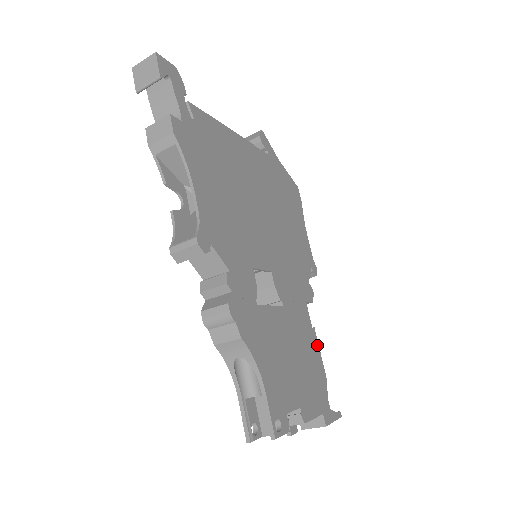
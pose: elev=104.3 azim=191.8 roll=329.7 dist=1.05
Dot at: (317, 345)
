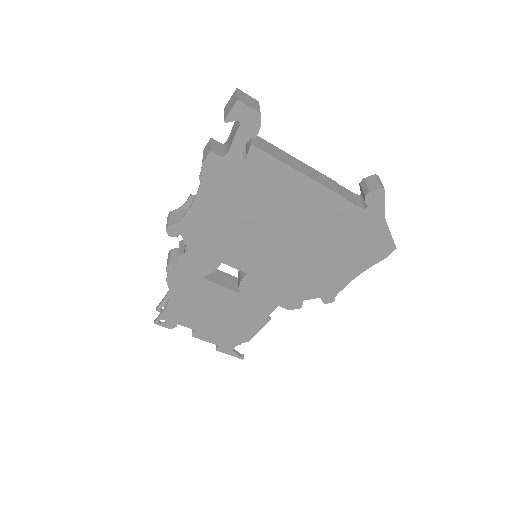
Dot at: (261, 326)
